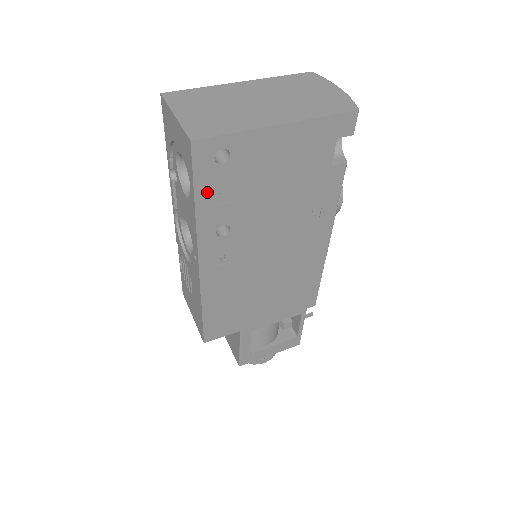
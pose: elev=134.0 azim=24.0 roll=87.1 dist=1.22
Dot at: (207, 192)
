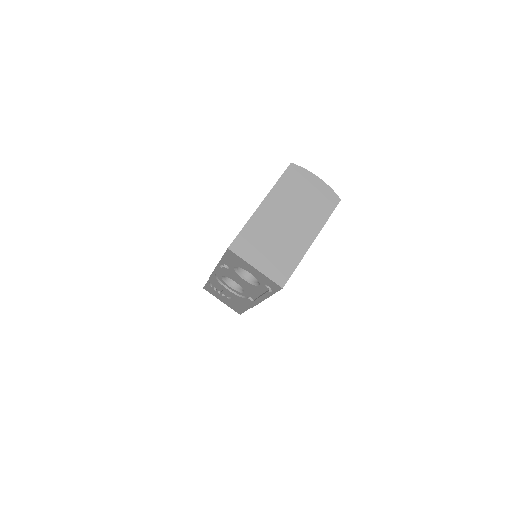
Dot at: occluded
